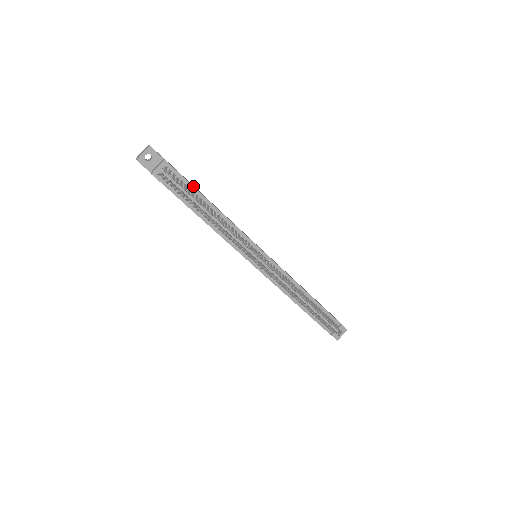
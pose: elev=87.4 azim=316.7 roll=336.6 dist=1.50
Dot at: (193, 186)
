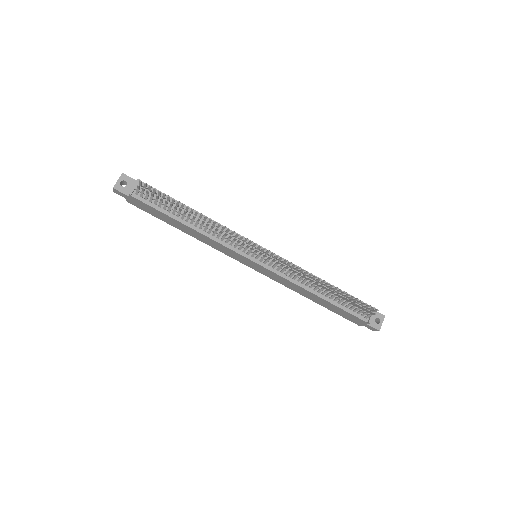
Dot at: (171, 198)
